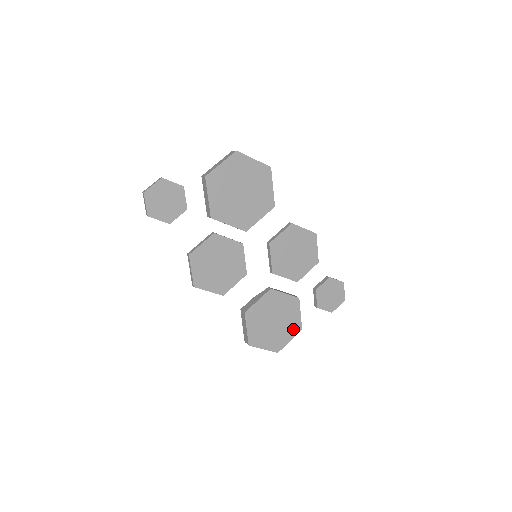
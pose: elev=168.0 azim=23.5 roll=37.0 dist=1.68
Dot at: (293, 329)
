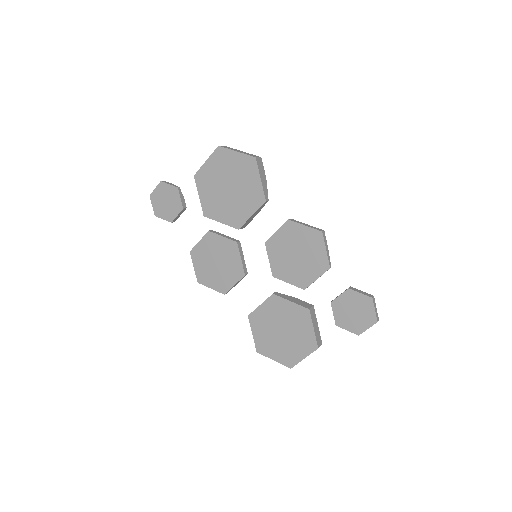
Dot at: (306, 345)
